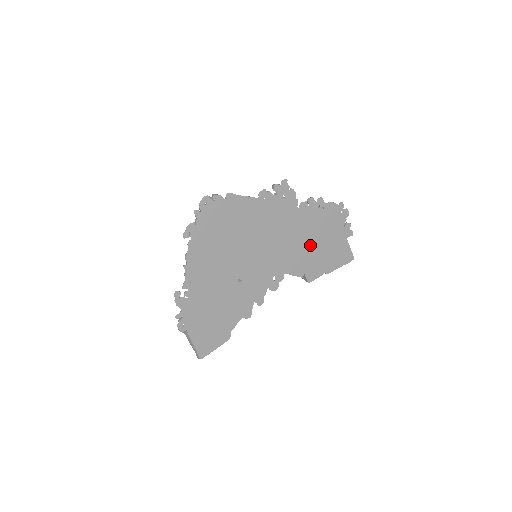
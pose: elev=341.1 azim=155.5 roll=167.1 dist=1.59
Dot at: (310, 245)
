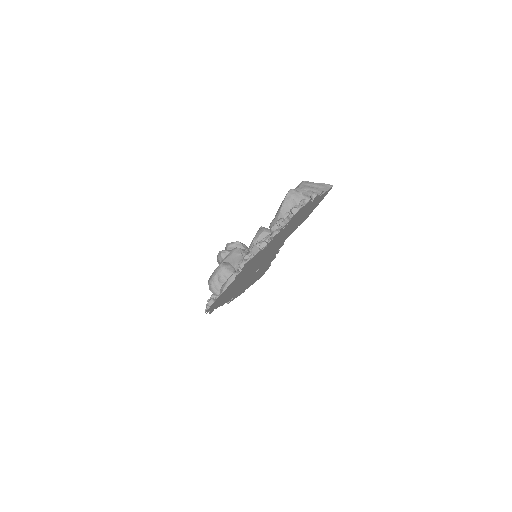
Dot at: (291, 228)
